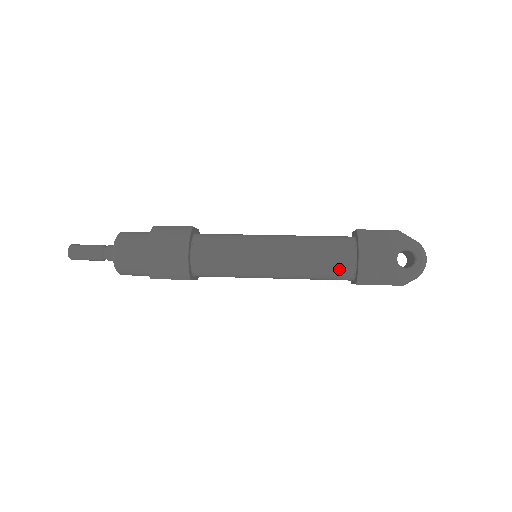
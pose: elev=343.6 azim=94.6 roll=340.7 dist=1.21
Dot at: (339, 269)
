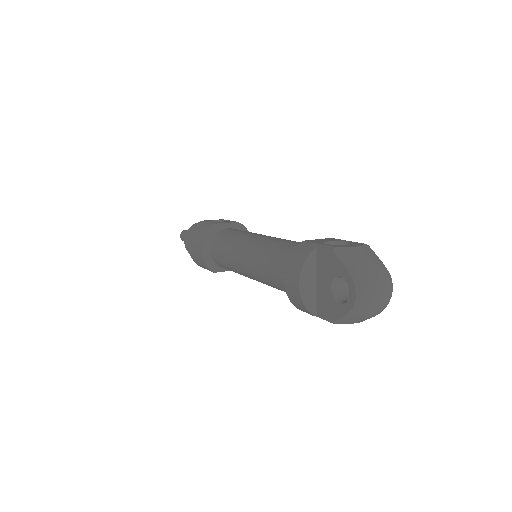
Dot at: occluded
